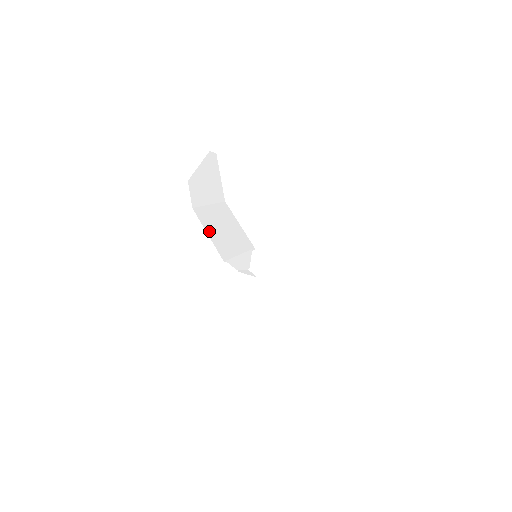
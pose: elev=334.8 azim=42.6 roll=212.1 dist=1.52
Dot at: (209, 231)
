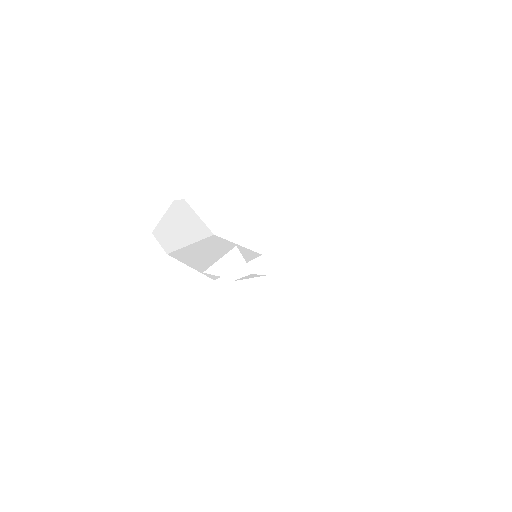
Dot at: (191, 263)
